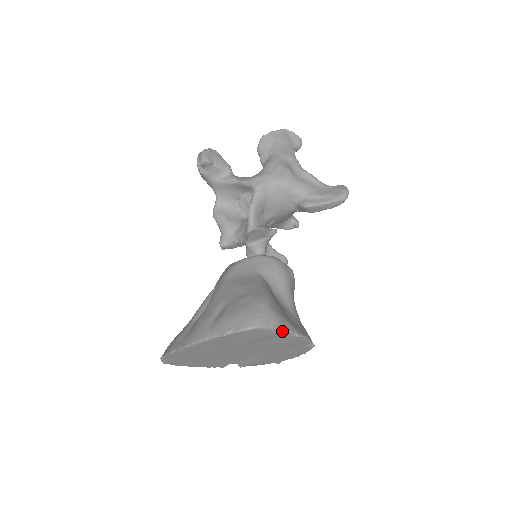
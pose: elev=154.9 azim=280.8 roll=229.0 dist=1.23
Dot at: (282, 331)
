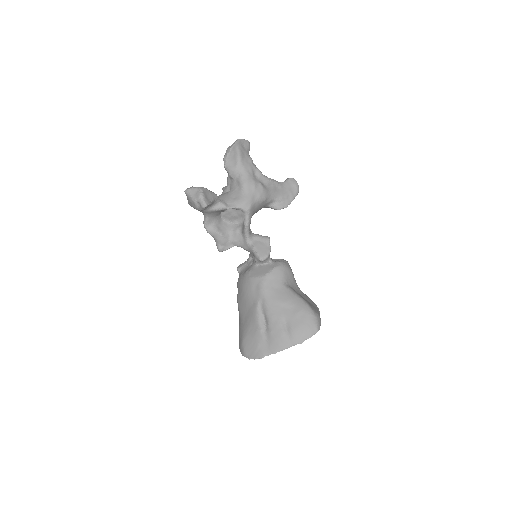
Dot at: occluded
